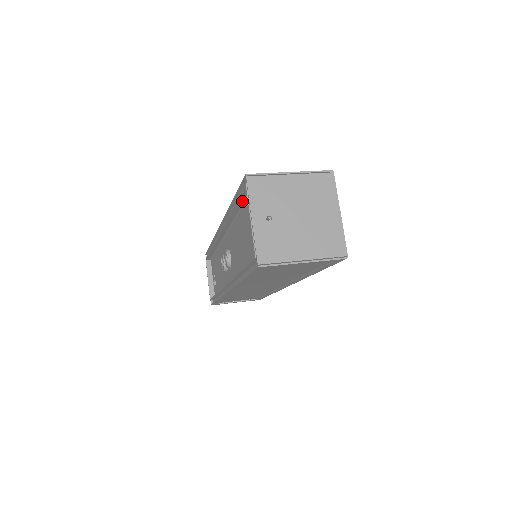
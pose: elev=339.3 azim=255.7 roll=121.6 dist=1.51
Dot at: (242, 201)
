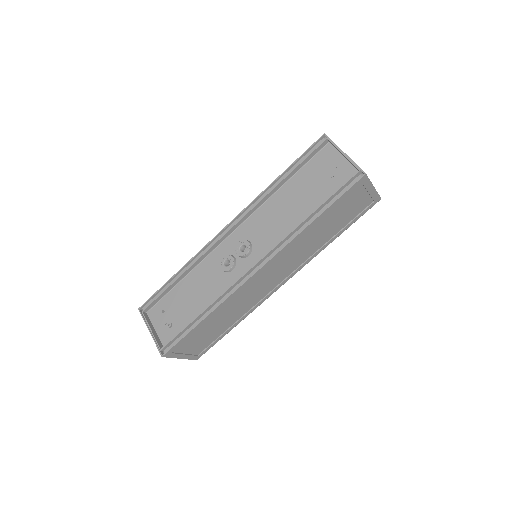
Dot at: (301, 165)
